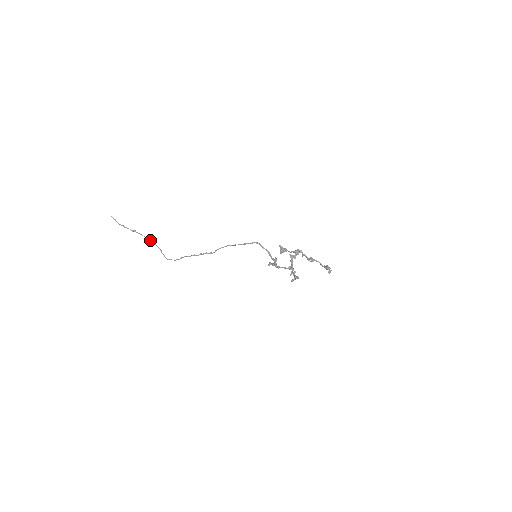
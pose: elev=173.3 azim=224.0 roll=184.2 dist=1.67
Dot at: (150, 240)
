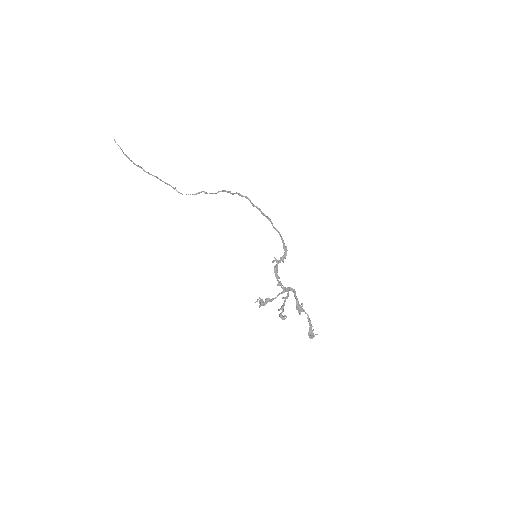
Dot at: (159, 179)
